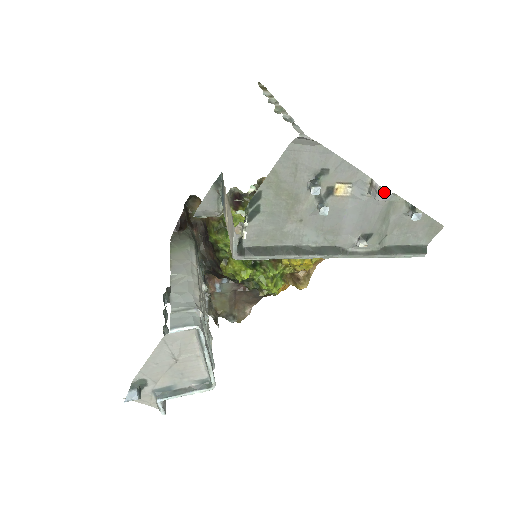
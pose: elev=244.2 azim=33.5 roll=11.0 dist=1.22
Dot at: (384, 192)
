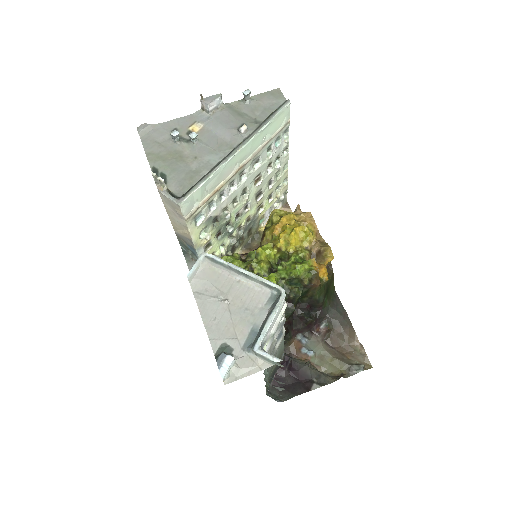
Dot at: (207, 99)
